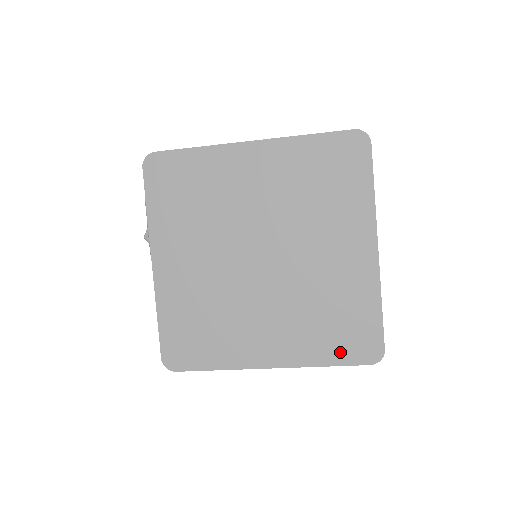
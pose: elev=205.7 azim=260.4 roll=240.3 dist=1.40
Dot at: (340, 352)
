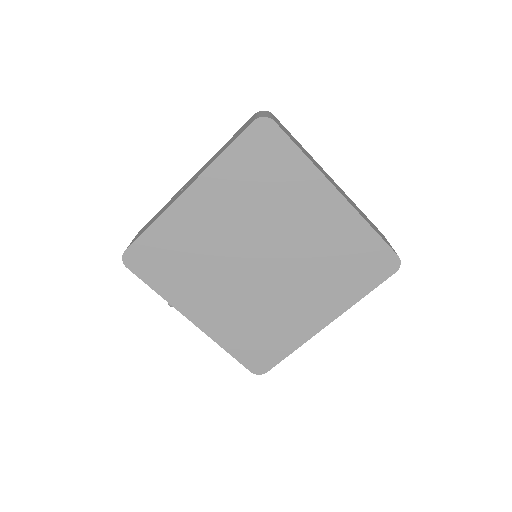
Dot at: (368, 280)
